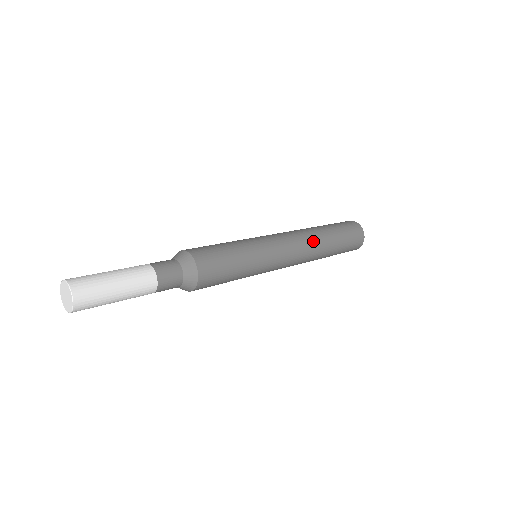
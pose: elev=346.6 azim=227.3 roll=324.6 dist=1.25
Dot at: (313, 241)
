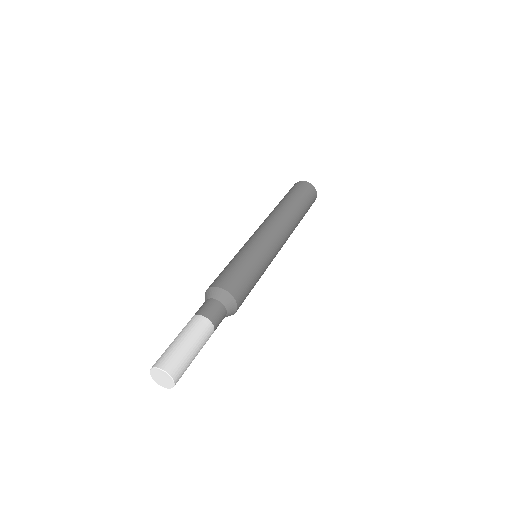
Dot at: (293, 229)
